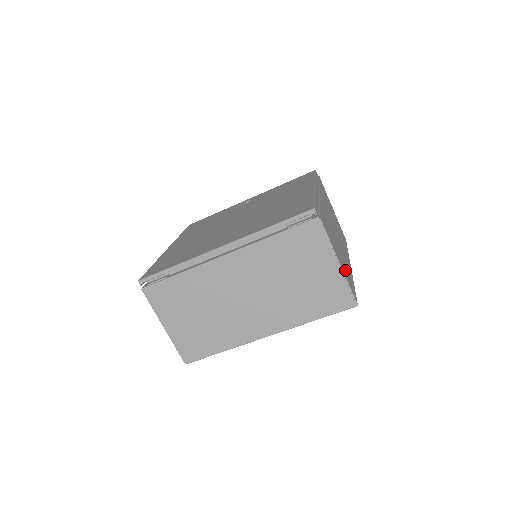
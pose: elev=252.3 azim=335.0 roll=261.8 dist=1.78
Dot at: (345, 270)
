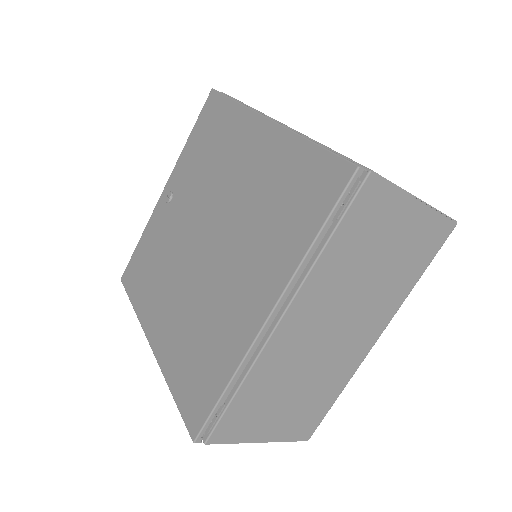
Dot at: occluded
